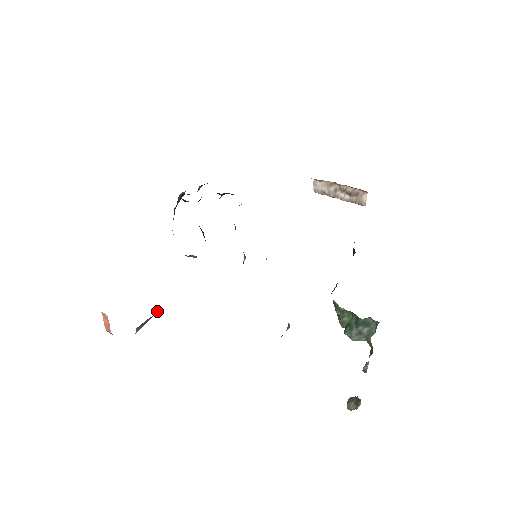
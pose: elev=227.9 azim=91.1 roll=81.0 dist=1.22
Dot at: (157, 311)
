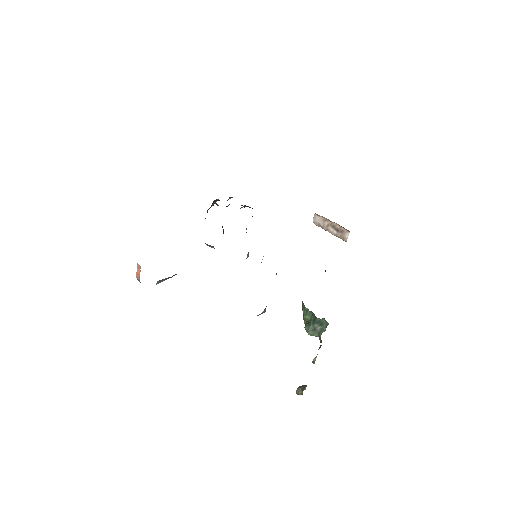
Dot at: occluded
